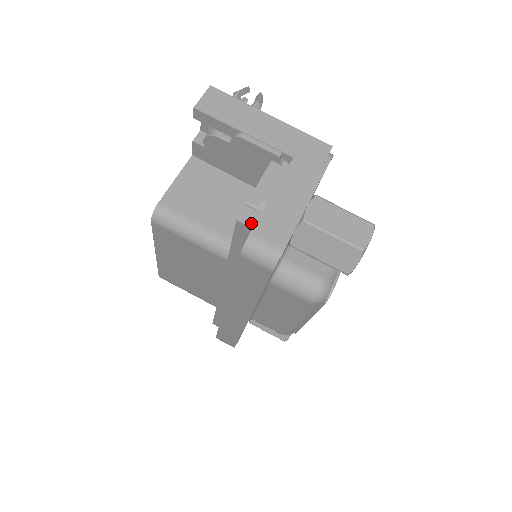
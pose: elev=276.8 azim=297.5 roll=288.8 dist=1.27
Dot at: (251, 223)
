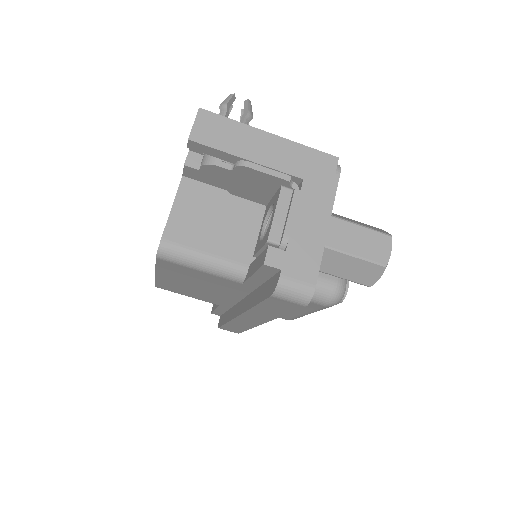
Dot at: (278, 264)
